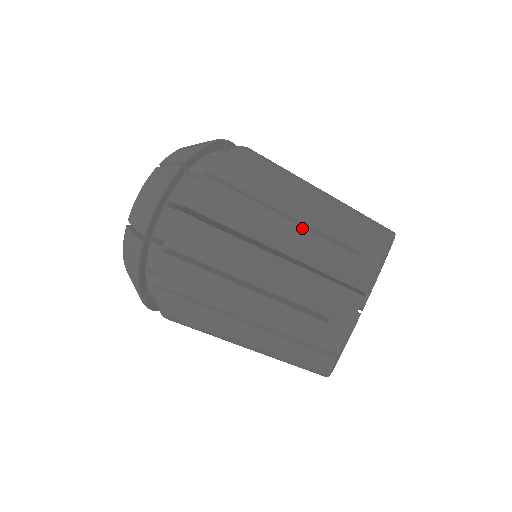
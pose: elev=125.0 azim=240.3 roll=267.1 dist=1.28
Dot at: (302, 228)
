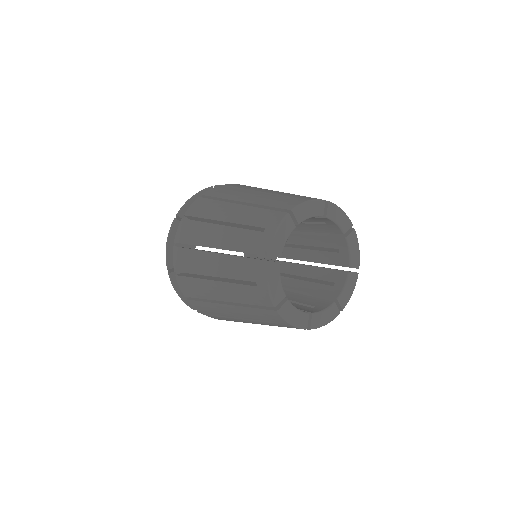
Dot at: (231, 227)
